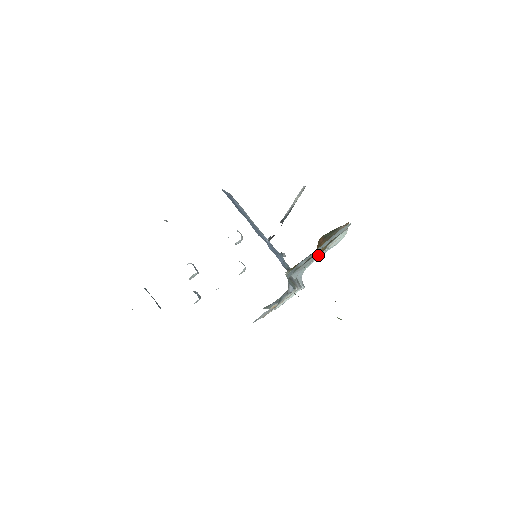
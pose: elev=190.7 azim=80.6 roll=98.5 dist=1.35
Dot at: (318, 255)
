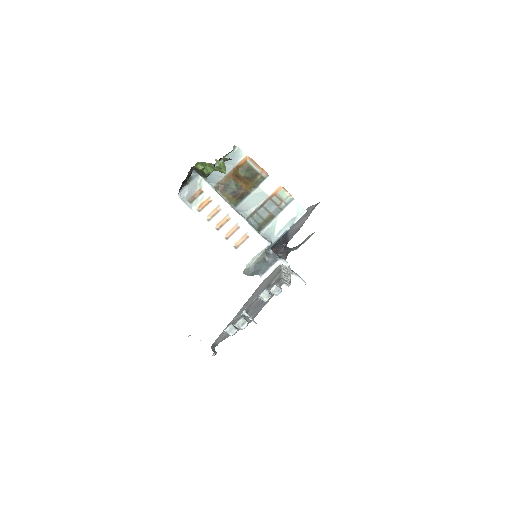
Dot at: (259, 201)
